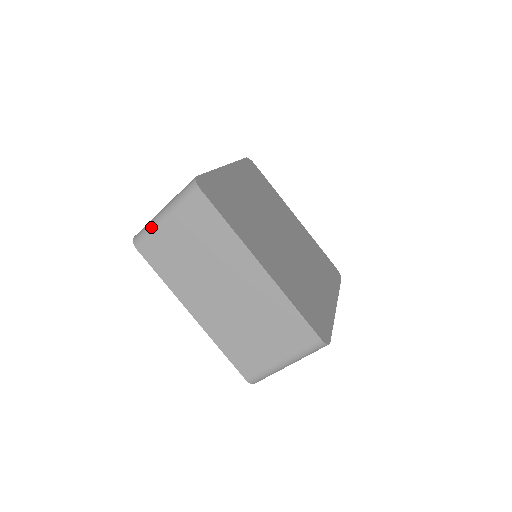
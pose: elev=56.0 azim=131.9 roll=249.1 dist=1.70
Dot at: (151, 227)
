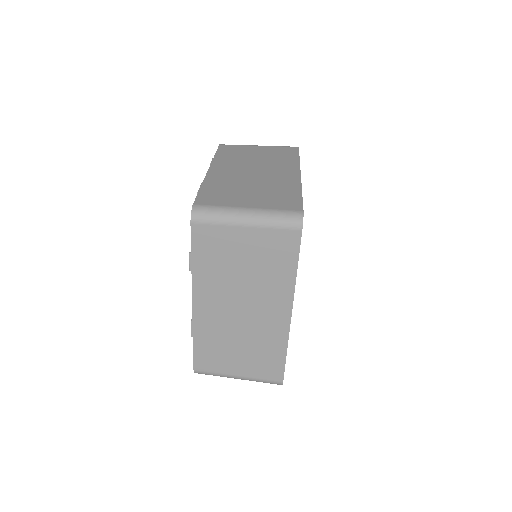
Dot at: occluded
